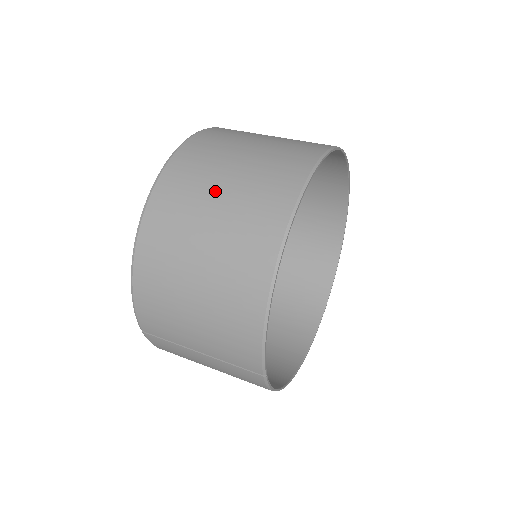
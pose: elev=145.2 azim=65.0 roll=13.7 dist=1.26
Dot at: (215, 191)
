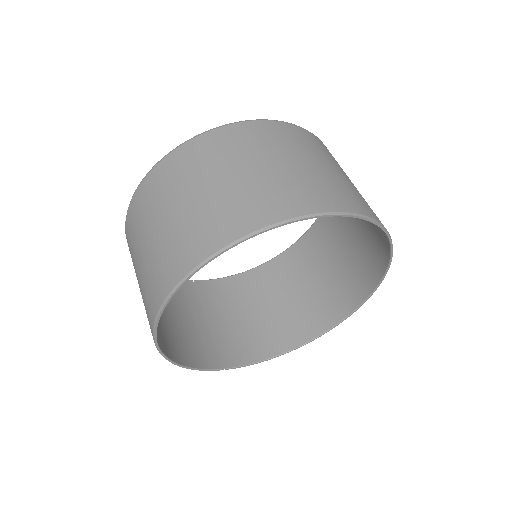
Dot at: (136, 270)
